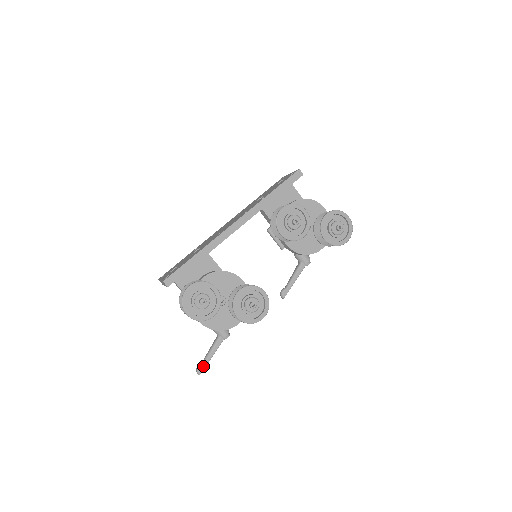
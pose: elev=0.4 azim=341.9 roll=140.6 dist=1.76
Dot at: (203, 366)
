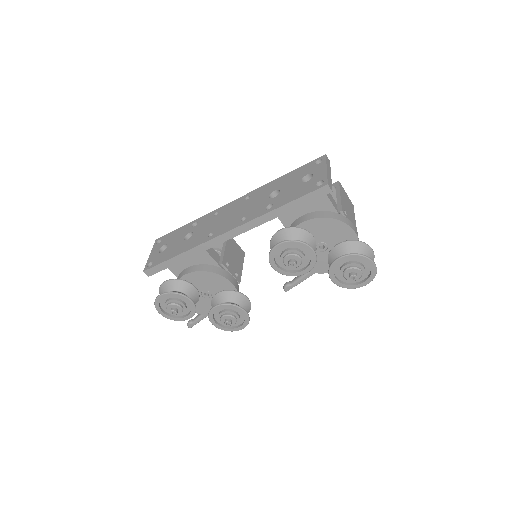
Dot at: (193, 324)
